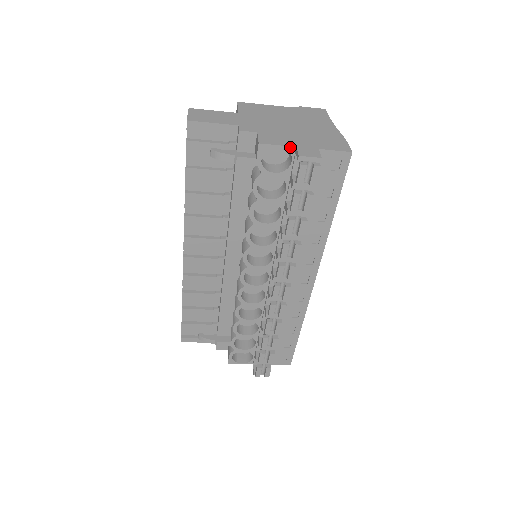
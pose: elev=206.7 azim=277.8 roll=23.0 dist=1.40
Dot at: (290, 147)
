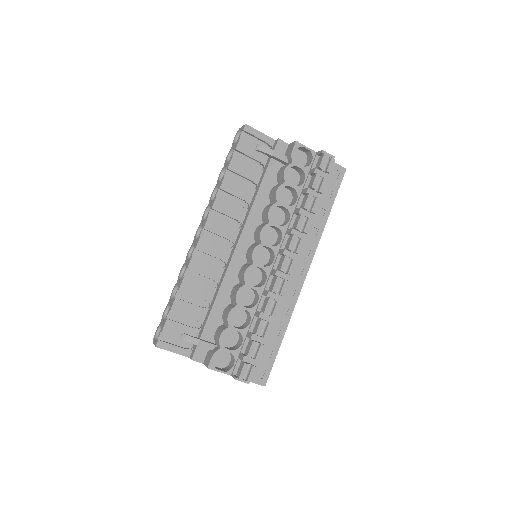
Dot at: (313, 151)
